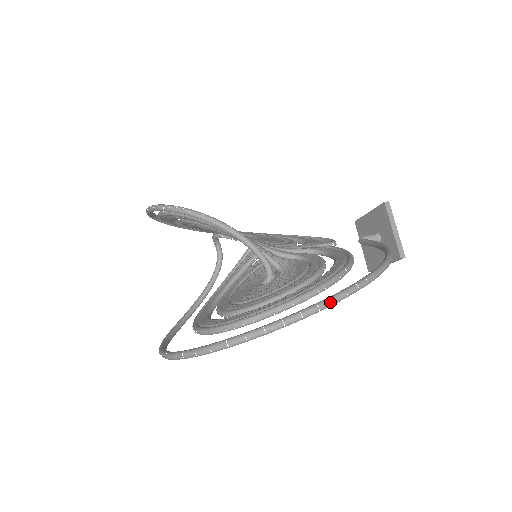
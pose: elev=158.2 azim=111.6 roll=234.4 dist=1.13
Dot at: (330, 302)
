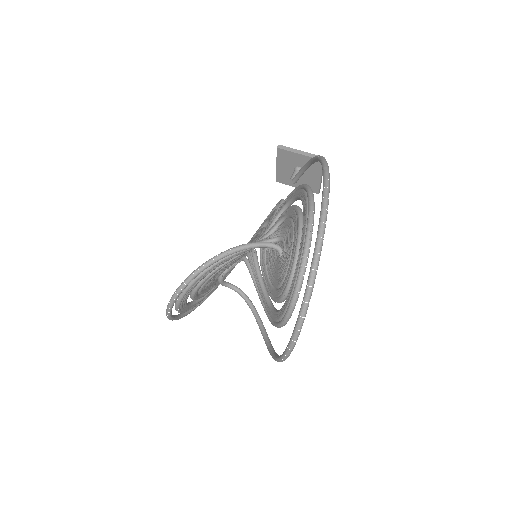
Dot at: (326, 200)
